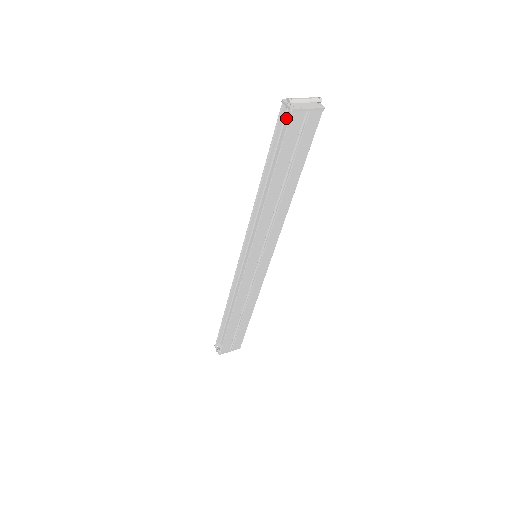
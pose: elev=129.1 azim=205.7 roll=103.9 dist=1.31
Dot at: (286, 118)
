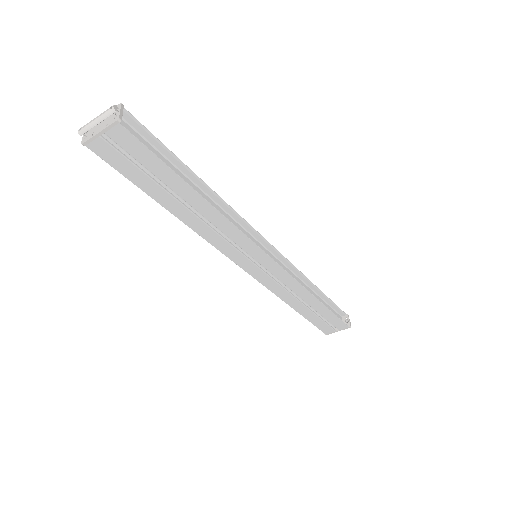
Dot at: occluded
